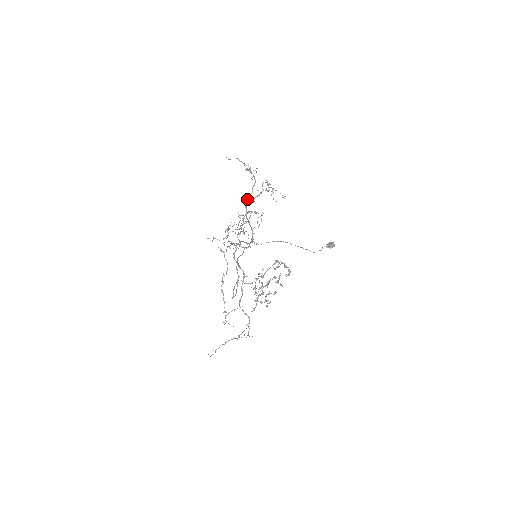
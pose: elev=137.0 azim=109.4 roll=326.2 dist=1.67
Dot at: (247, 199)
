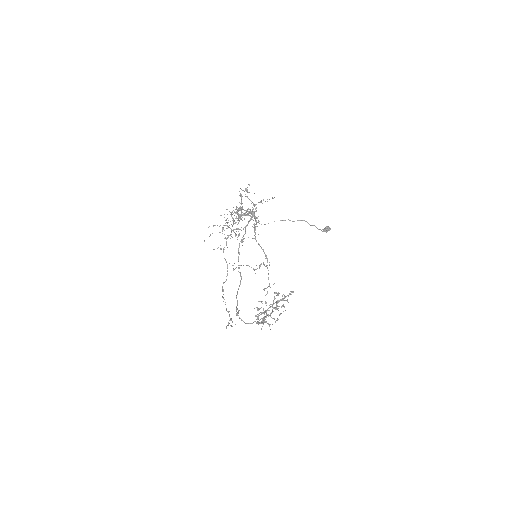
Dot at: (239, 207)
